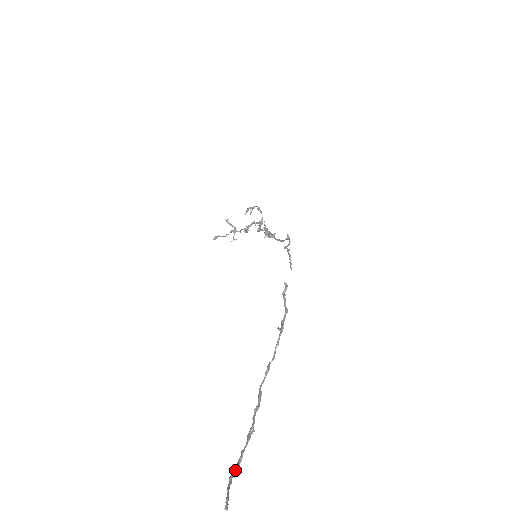
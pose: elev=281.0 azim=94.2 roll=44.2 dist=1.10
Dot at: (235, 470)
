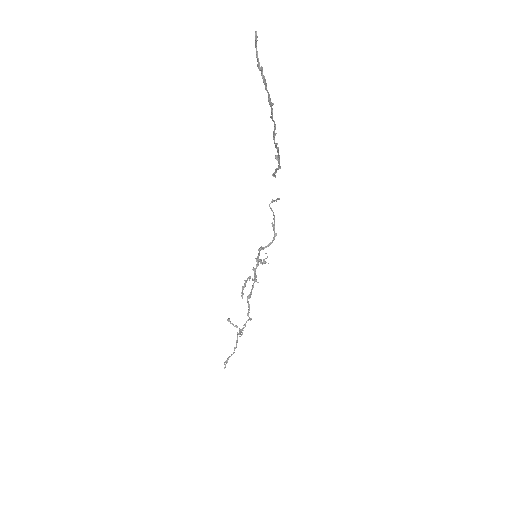
Dot at: (261, 71)
